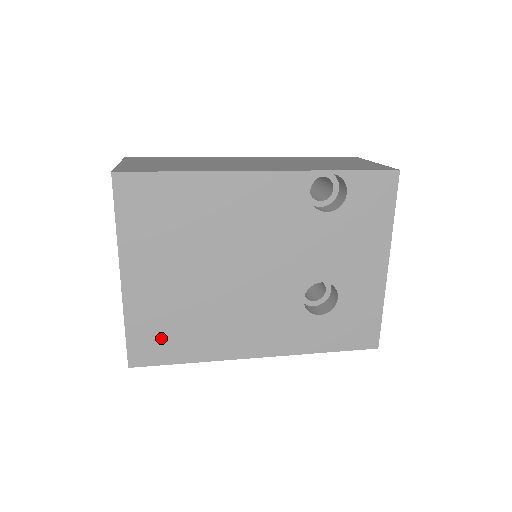
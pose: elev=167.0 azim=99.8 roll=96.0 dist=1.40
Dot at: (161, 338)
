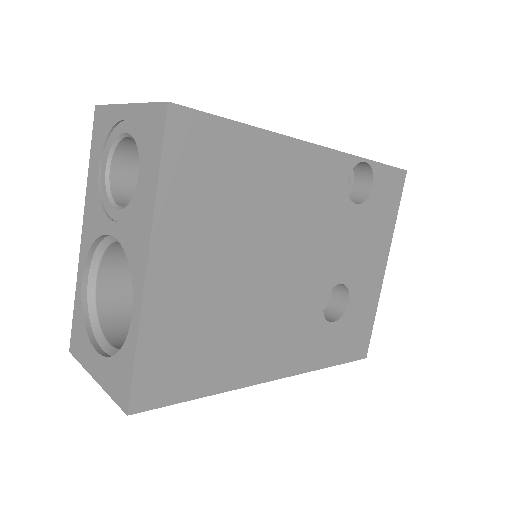
Dot at: (179, 362)
